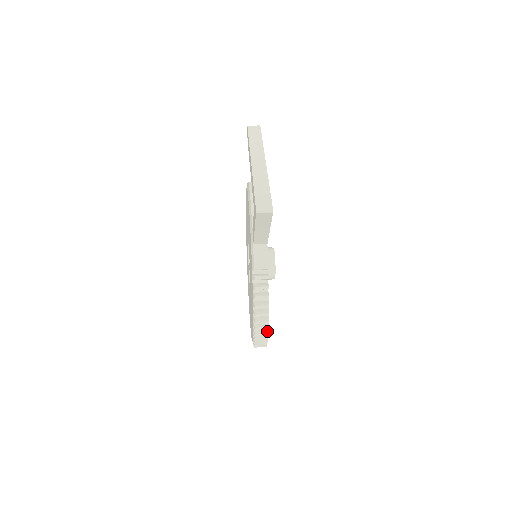
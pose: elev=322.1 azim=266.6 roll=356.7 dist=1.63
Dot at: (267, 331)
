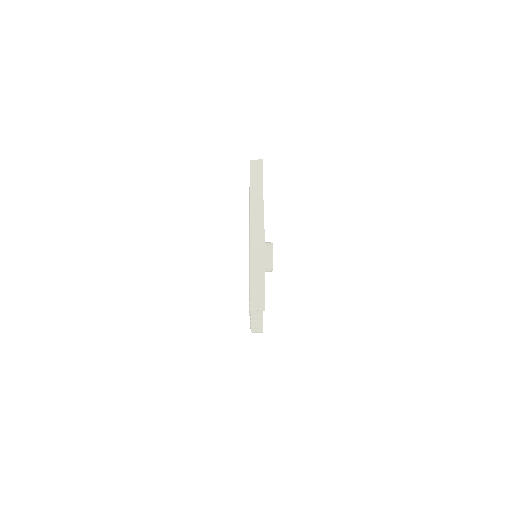
Dot at: occluded
